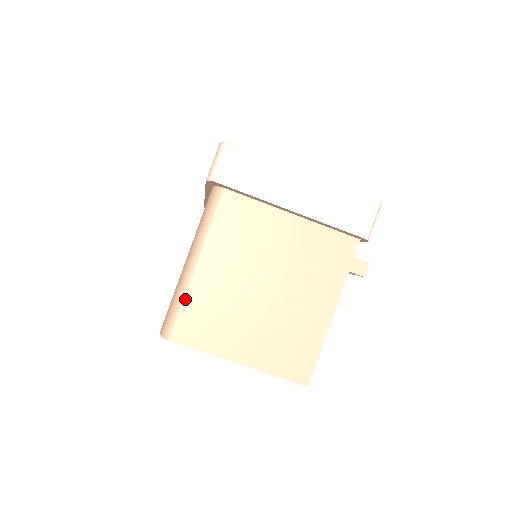
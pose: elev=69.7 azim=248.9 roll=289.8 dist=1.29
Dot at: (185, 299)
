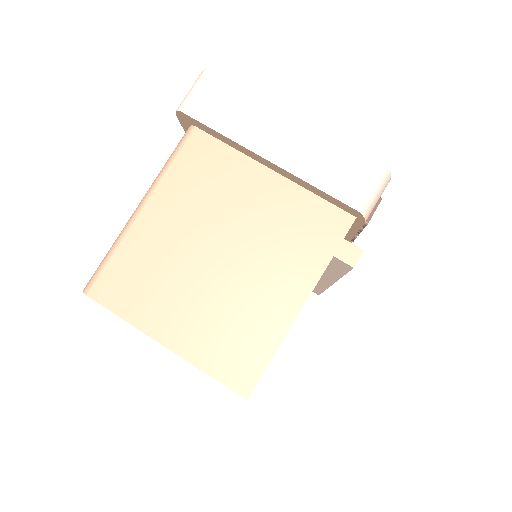
Dot at: (118, 248)
